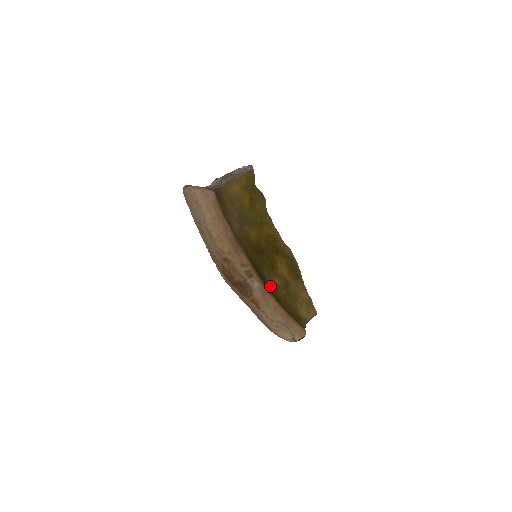
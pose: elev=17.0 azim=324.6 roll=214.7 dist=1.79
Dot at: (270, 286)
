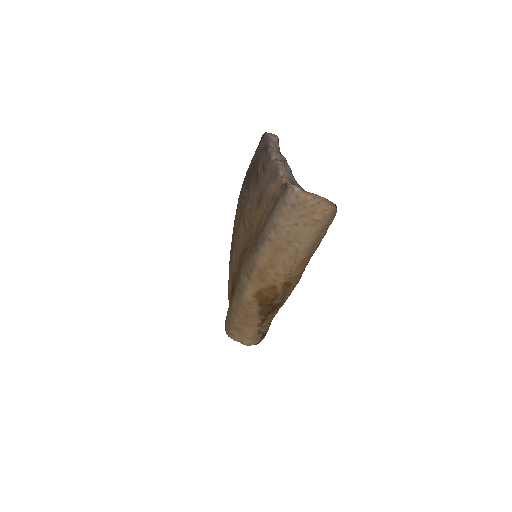
Dot at: occluded
